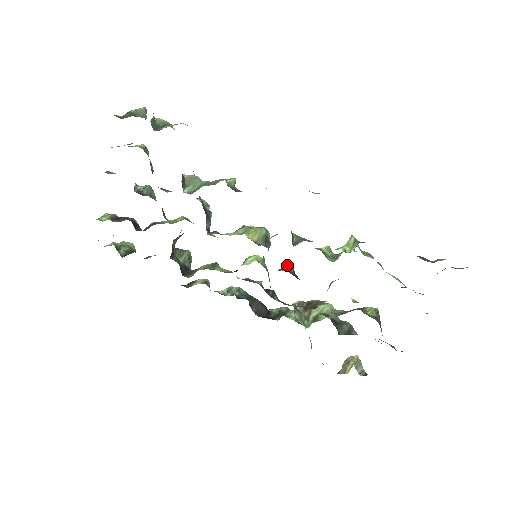
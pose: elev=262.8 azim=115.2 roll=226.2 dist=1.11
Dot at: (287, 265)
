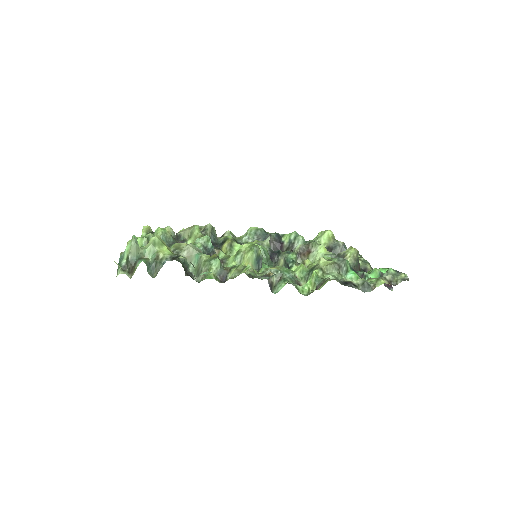
Dot at: (279, 261)
